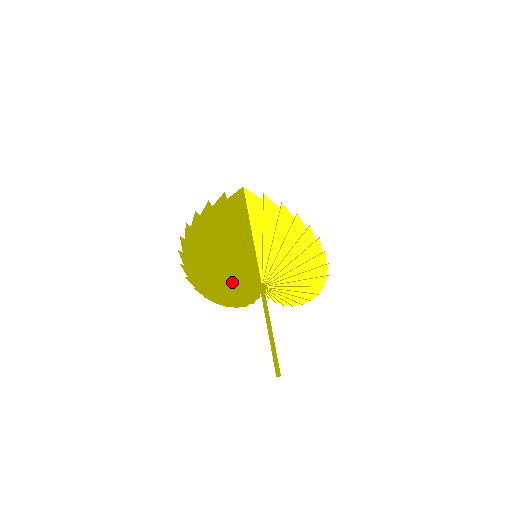
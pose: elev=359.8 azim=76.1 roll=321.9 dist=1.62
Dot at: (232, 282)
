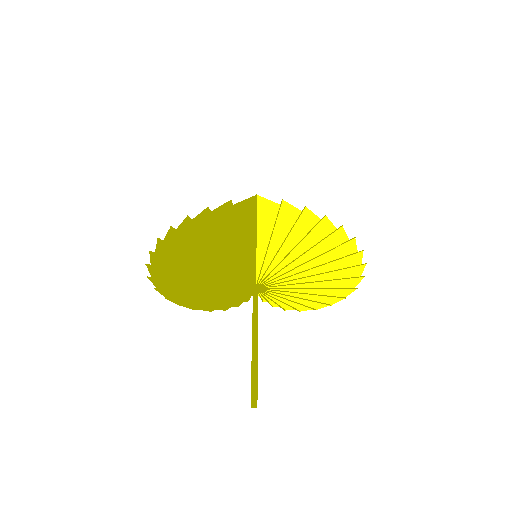
Dot at: (212, 282)
